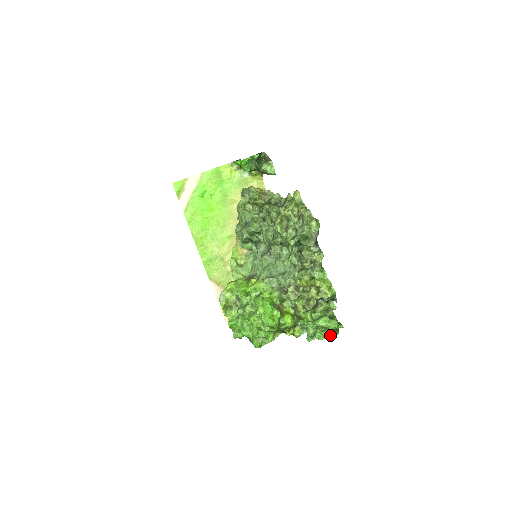
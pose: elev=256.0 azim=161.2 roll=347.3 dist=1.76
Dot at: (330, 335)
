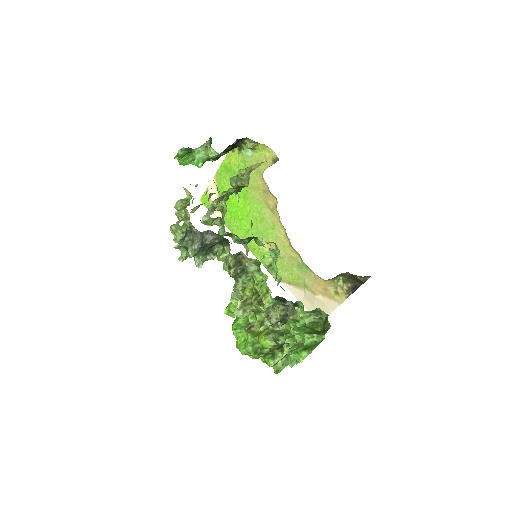
Dot at: (298, 357)
